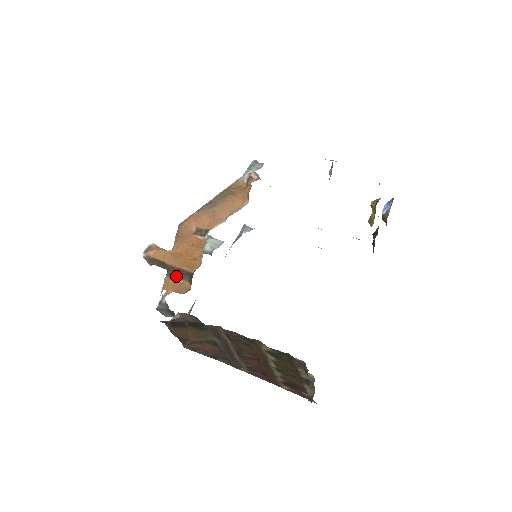
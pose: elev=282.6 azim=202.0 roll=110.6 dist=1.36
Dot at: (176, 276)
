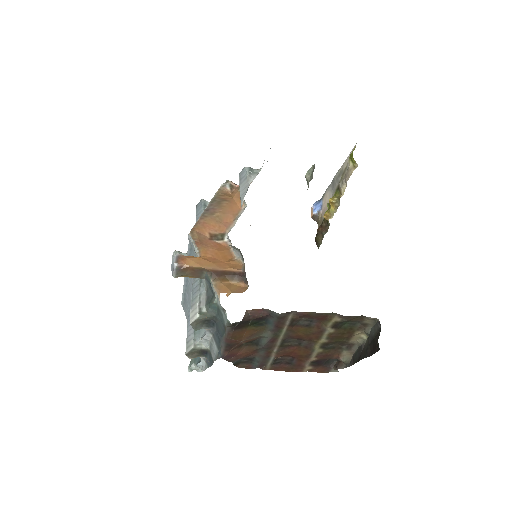
Dot at: (224, 278)
